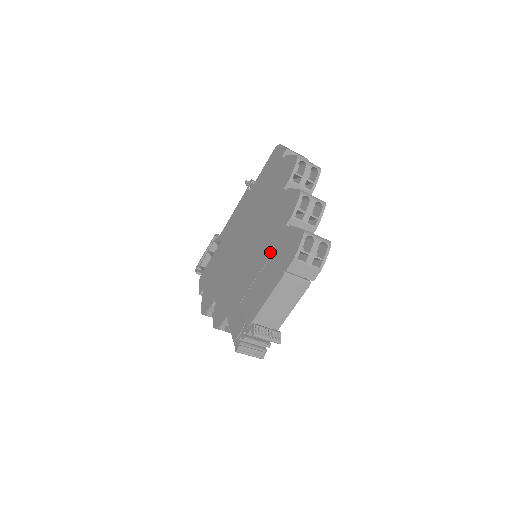
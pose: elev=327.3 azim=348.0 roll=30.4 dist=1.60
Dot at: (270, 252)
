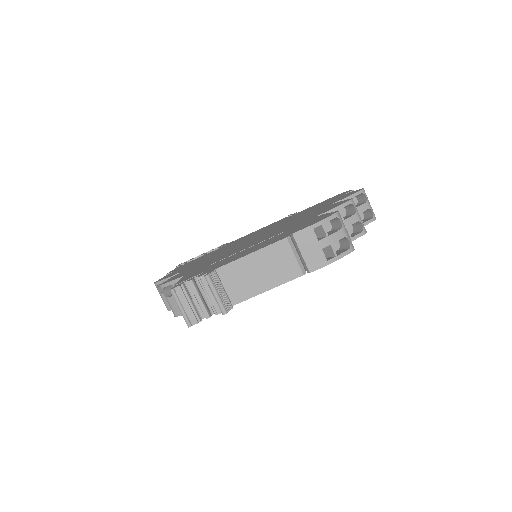
Dot at: (282, 231)
